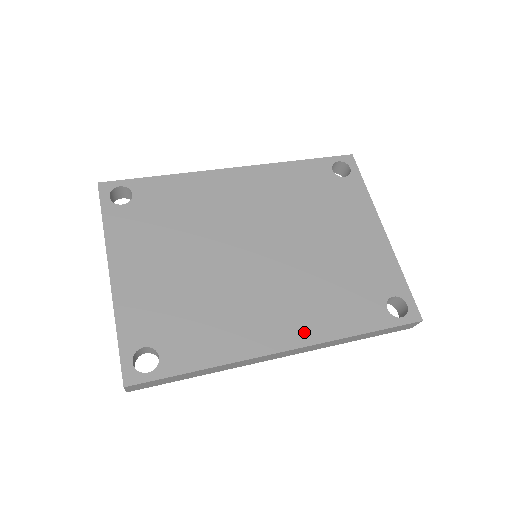
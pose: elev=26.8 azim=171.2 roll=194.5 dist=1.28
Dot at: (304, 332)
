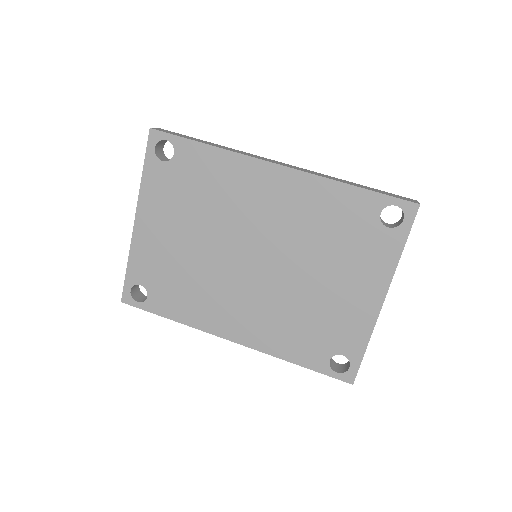
Dot at: (252, 338)
